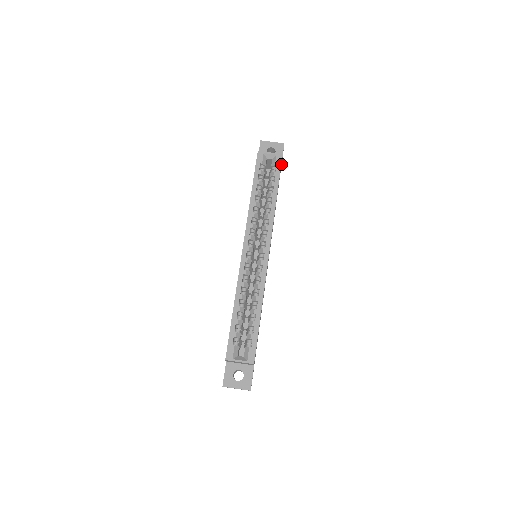
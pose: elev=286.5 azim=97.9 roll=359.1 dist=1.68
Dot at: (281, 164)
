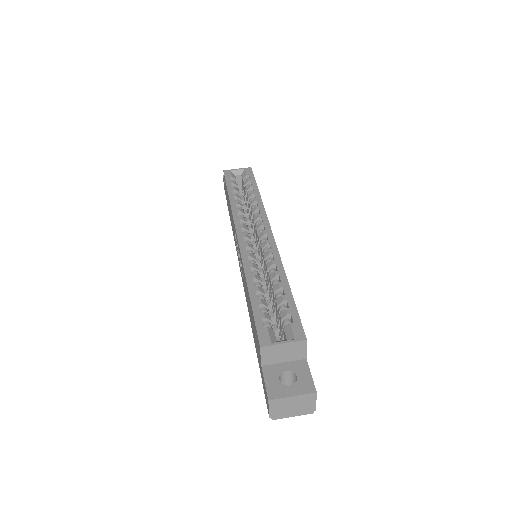
Dot at: occluded
